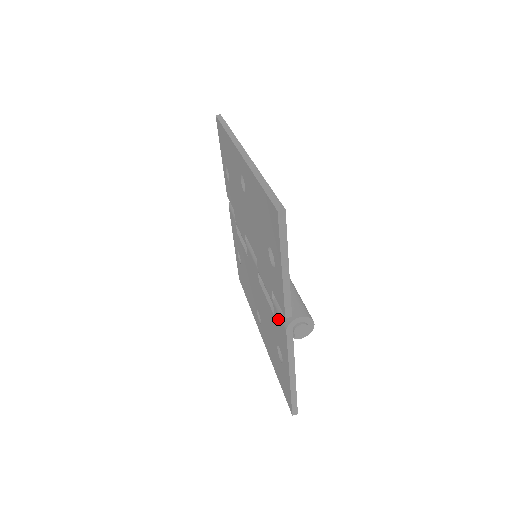
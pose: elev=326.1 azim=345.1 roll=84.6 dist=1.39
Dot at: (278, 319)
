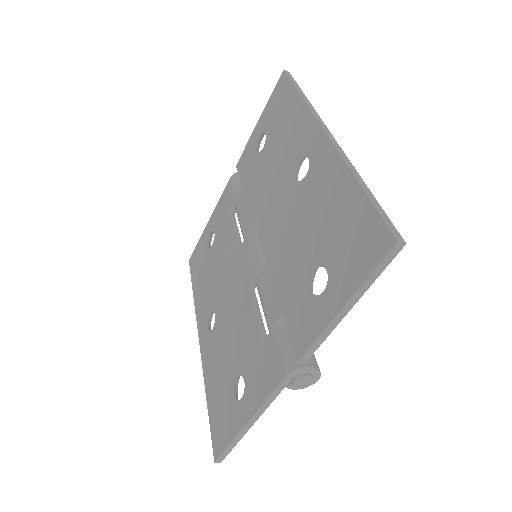
Dot at: (272, 352)
